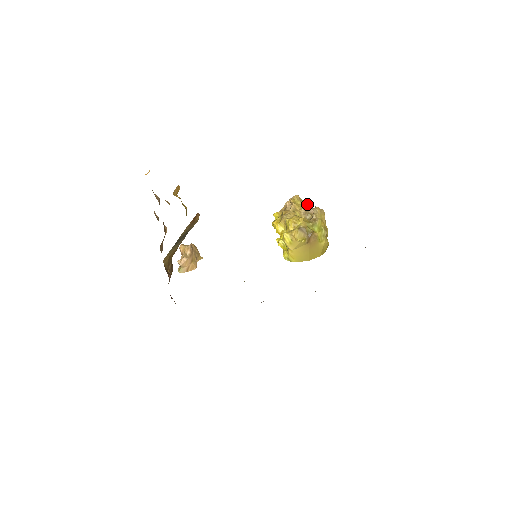
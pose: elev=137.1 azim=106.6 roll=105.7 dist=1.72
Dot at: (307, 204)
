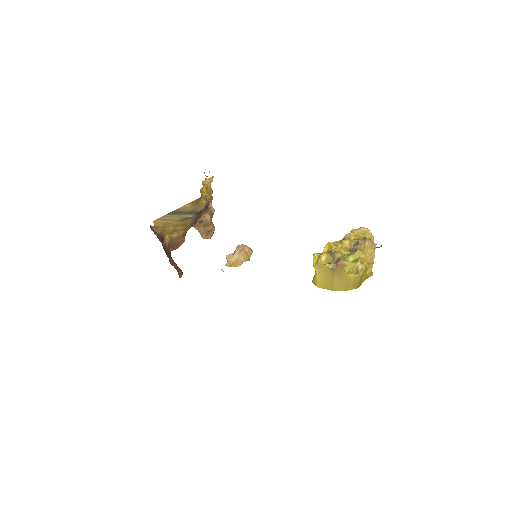
Dot at: occluded
